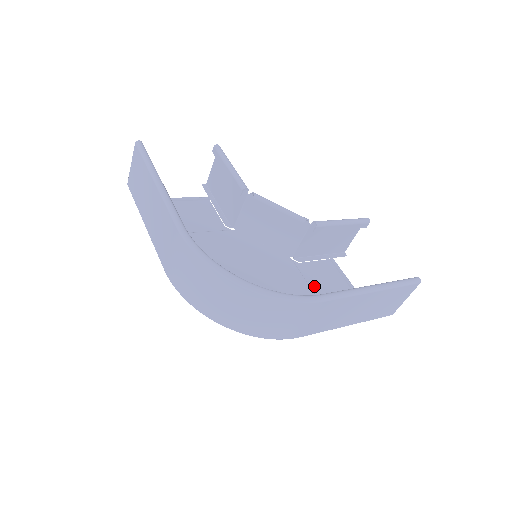
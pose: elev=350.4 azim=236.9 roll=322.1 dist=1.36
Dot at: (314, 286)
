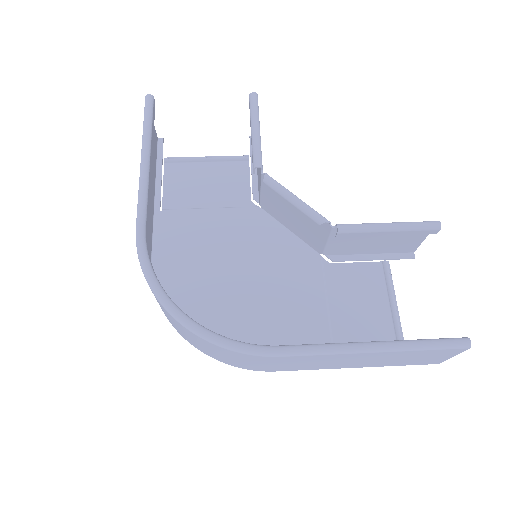
Dot at: (334, 301)
